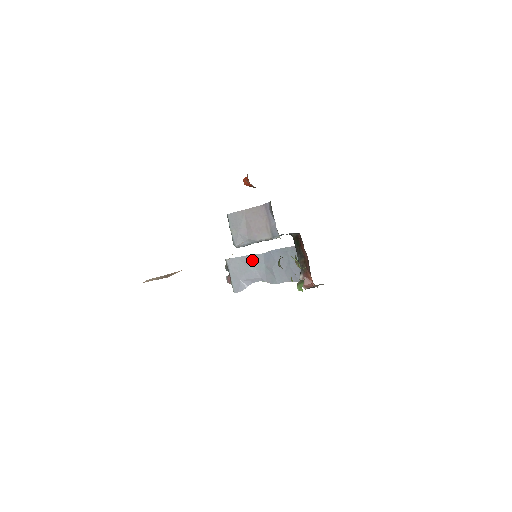
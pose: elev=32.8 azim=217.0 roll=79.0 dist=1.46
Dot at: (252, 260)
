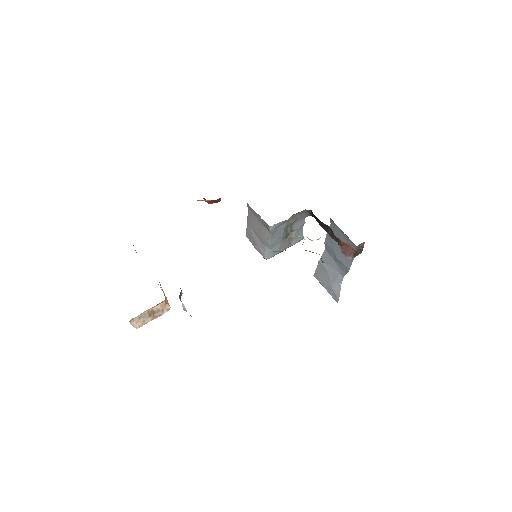
Dot at: occluded
